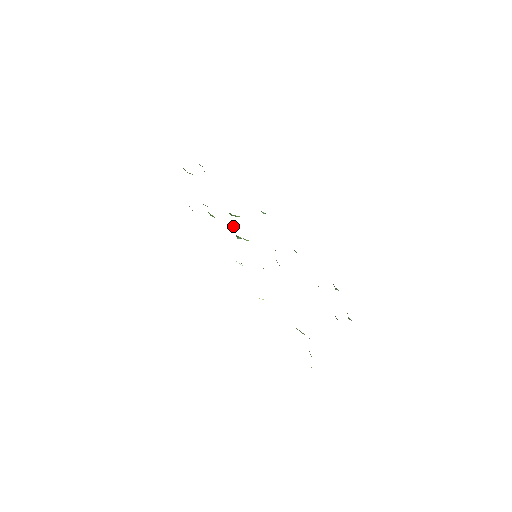
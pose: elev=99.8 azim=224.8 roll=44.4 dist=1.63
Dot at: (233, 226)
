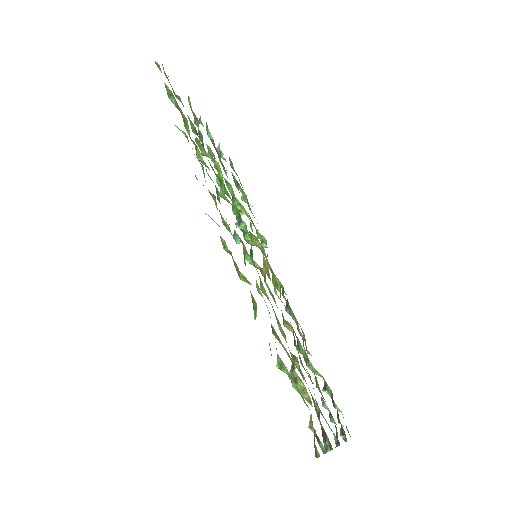
Dot at: occluded
